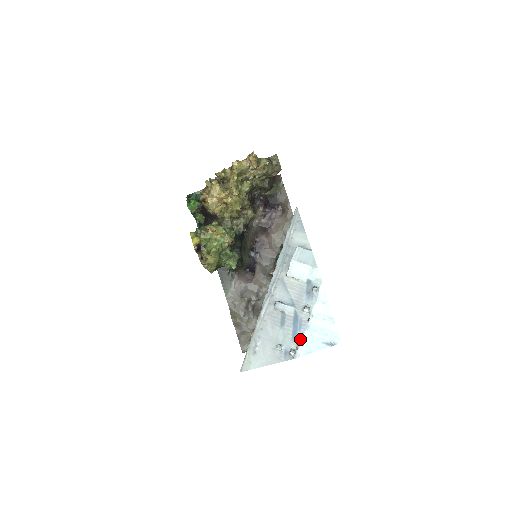
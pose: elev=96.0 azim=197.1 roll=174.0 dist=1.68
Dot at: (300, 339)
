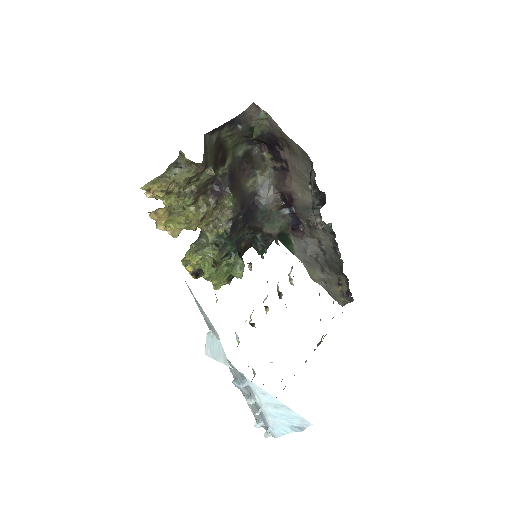
Dot at: (267, 423)
